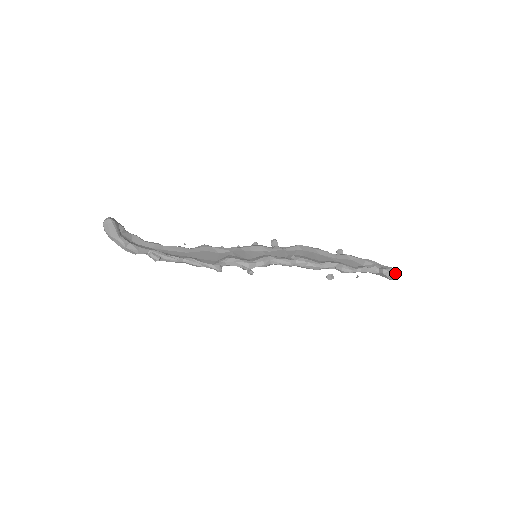
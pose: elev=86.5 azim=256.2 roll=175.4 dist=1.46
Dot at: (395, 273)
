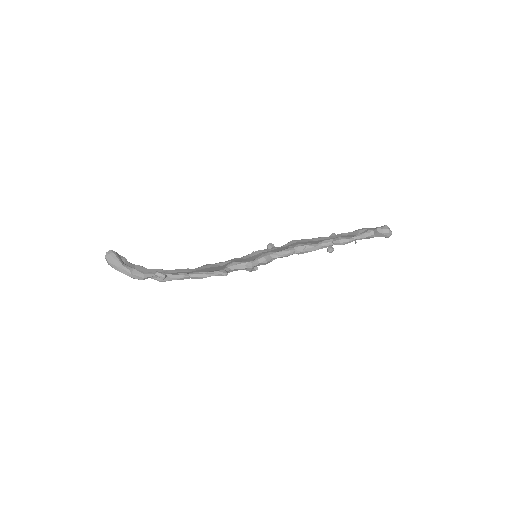
Dot at: (389, 229)
